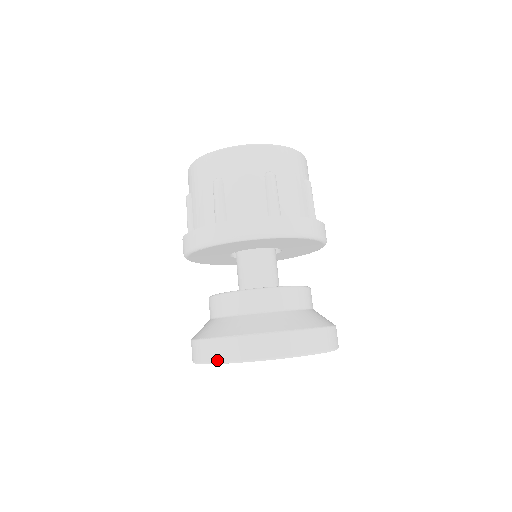
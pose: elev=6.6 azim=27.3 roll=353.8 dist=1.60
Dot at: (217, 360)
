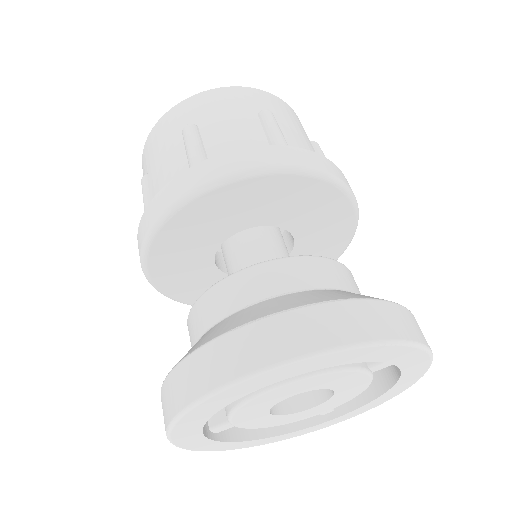
Dot at: (221, 380)
